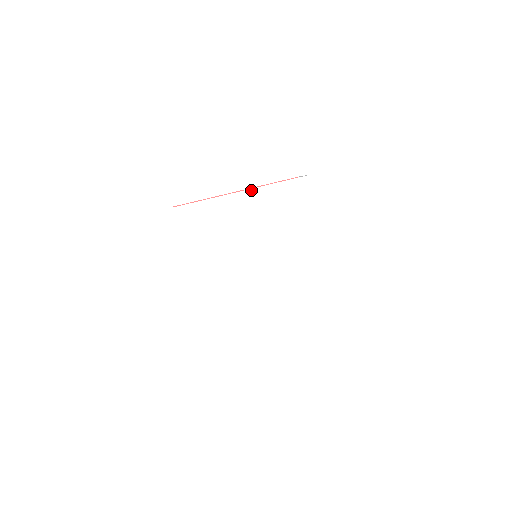
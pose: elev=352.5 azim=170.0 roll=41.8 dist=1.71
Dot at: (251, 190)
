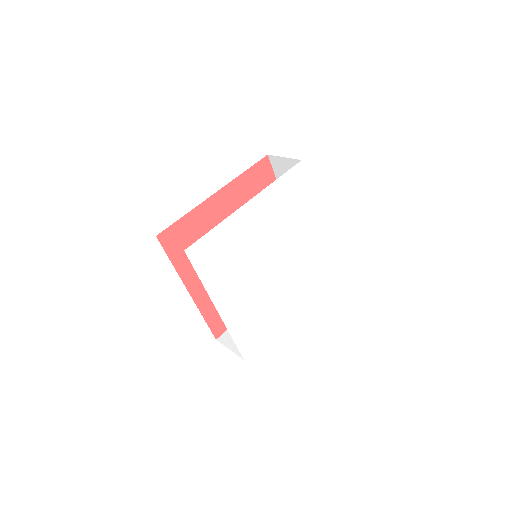
Dot at: (253, 199)
